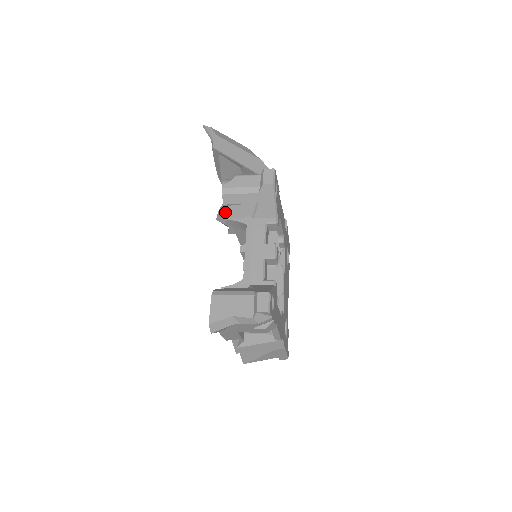
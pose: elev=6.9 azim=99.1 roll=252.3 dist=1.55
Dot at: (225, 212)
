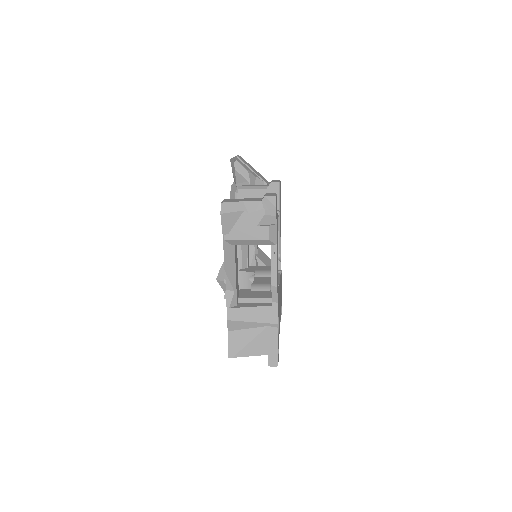
Dot at: occluded
